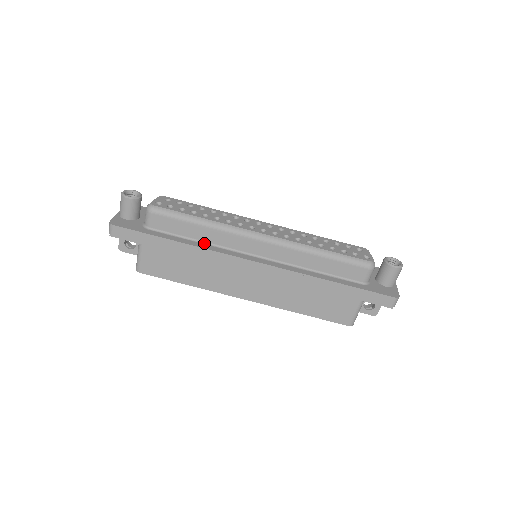
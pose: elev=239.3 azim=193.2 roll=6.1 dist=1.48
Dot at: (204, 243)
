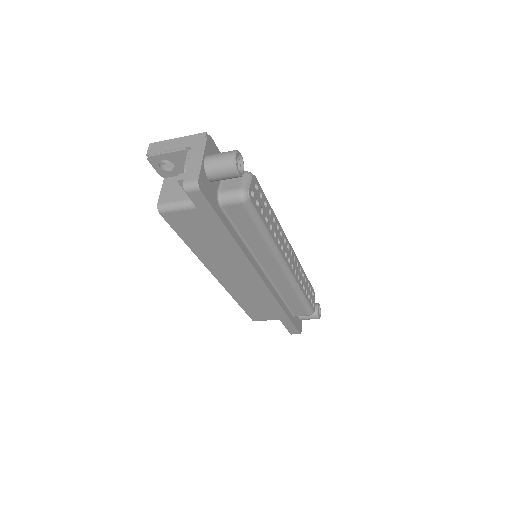
Dot at: (246, 244)
